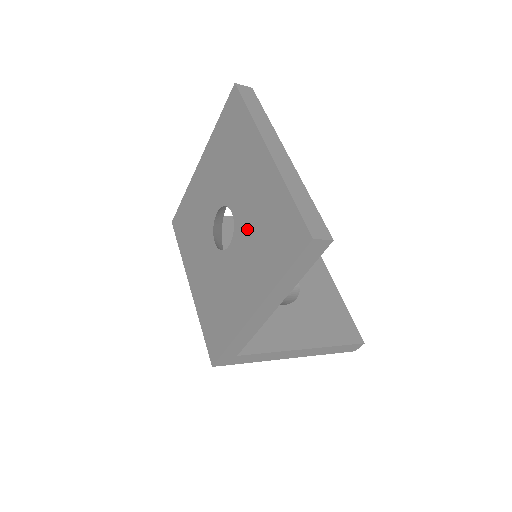
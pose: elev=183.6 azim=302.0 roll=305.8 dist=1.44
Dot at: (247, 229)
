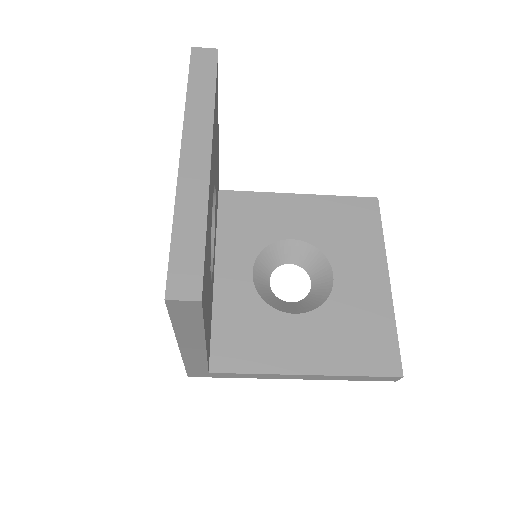
Dot at: occluded
